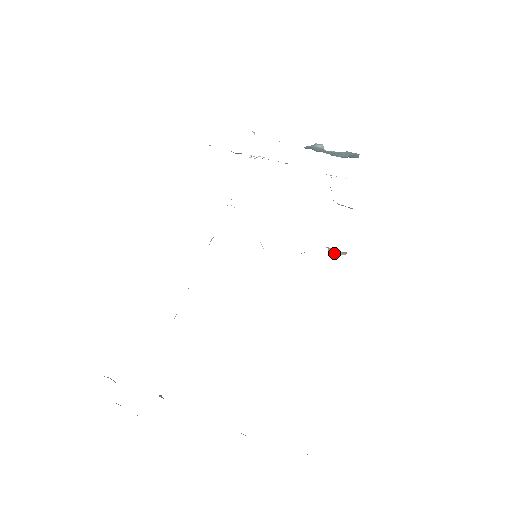
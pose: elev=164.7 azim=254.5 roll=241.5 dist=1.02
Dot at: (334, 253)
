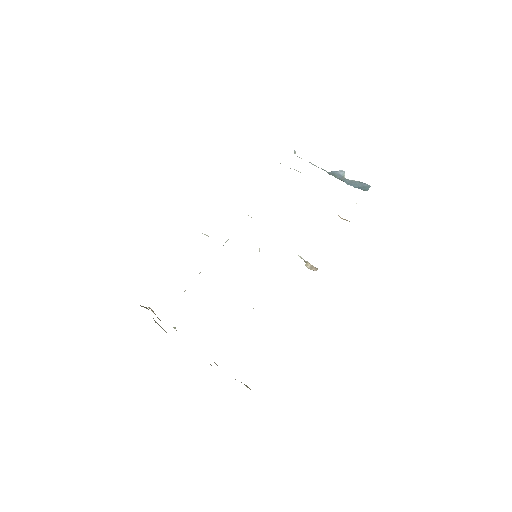
Dot at: (309, 267)
